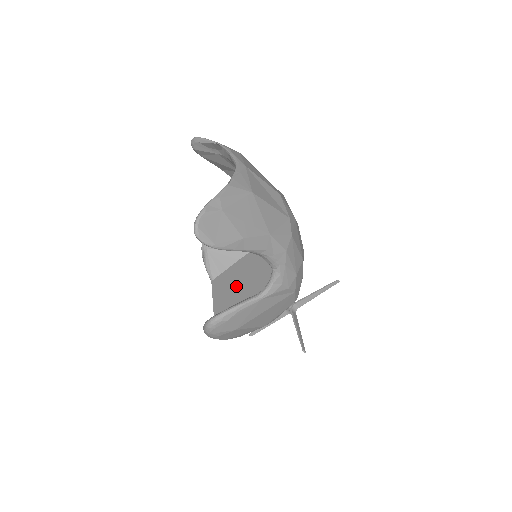
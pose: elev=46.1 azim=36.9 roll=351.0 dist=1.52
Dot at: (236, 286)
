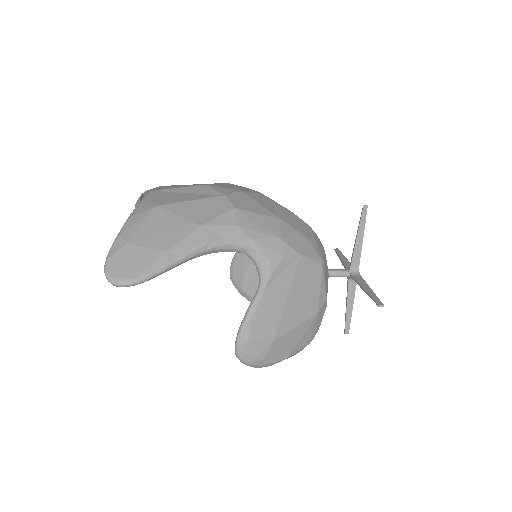
Dot at: occluded
